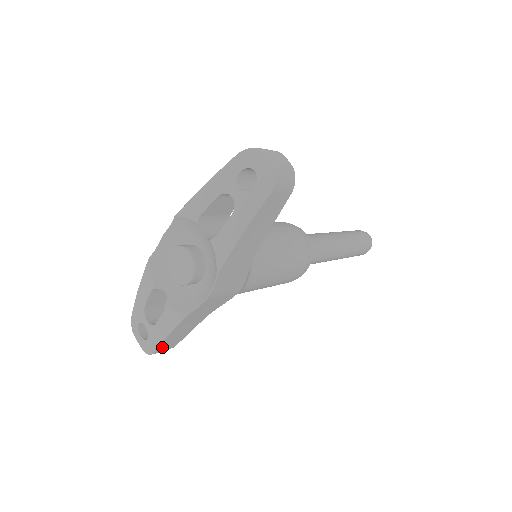
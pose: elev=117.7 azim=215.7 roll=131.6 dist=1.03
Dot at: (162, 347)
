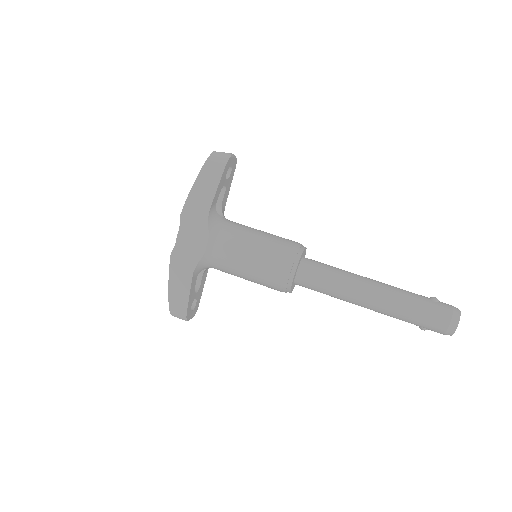
Dot at: (173, 301)
